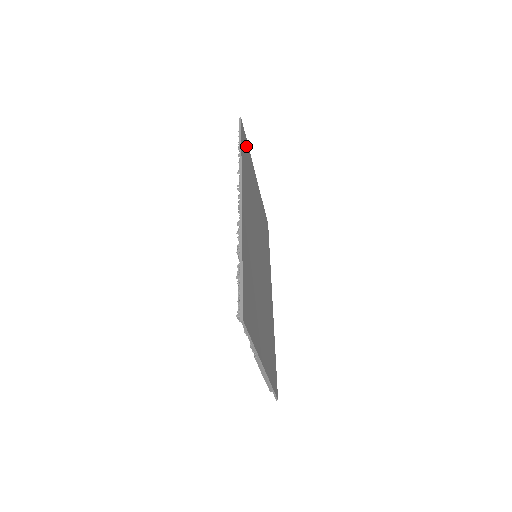
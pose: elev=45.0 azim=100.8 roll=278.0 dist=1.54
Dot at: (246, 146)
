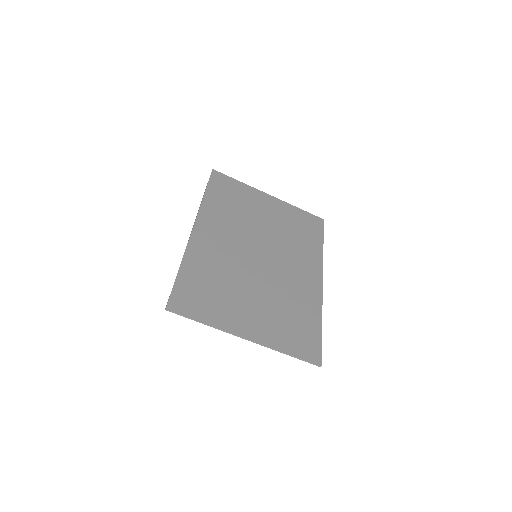
Dot at: (229, 183)
